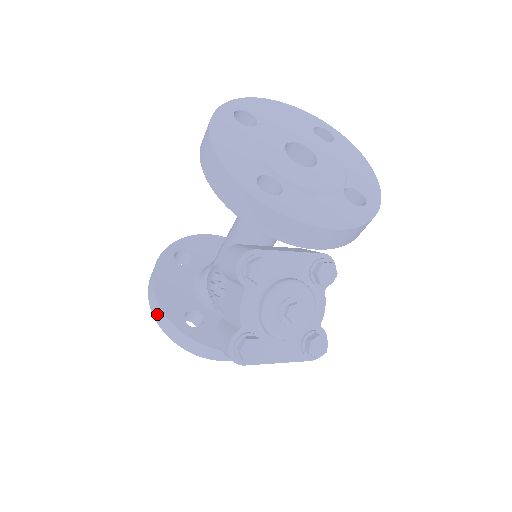
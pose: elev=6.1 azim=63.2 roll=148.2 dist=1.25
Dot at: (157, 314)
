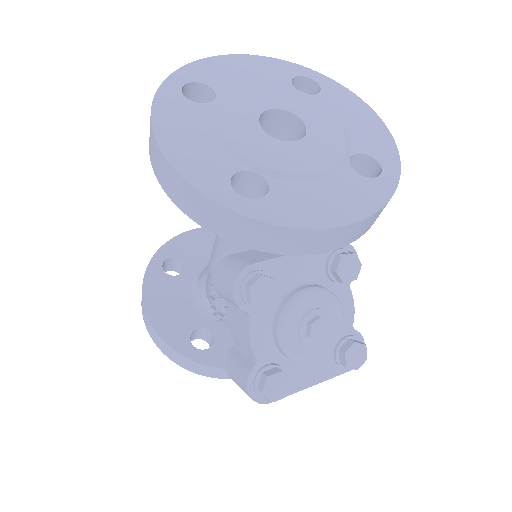
Dot at: (158, 343)
